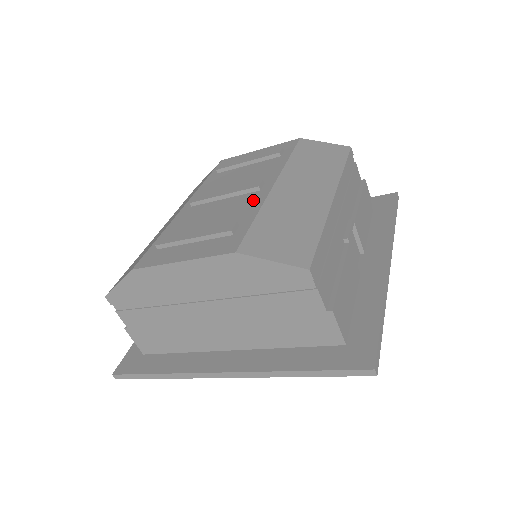
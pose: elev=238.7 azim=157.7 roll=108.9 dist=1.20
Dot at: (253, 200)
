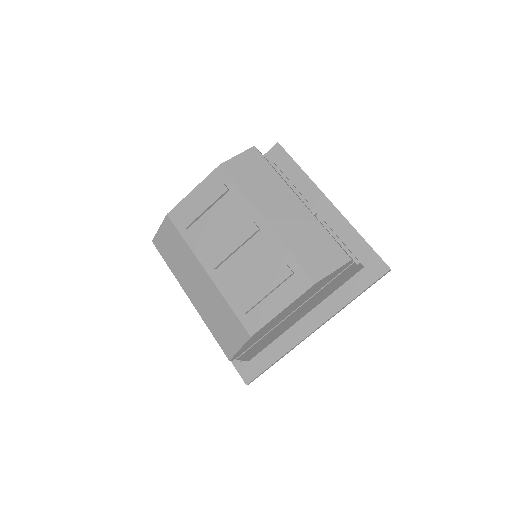
Dot at: (267, 241)
